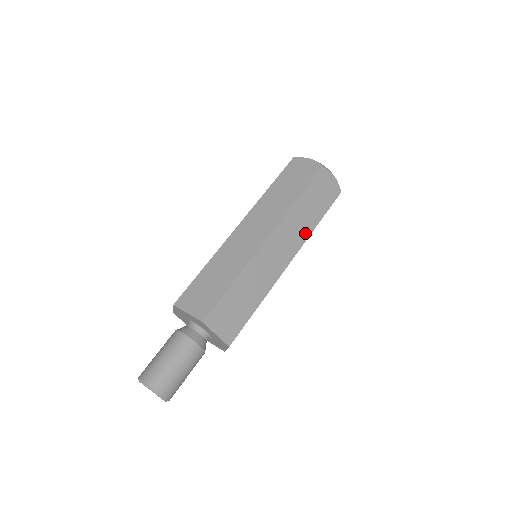
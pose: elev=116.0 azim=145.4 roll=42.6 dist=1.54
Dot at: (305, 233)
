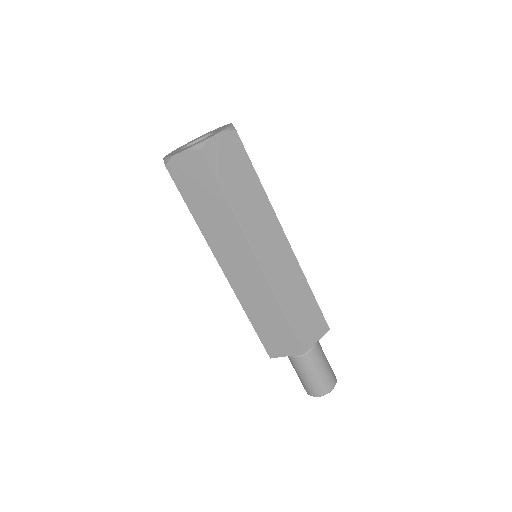
Dot at: occluded
